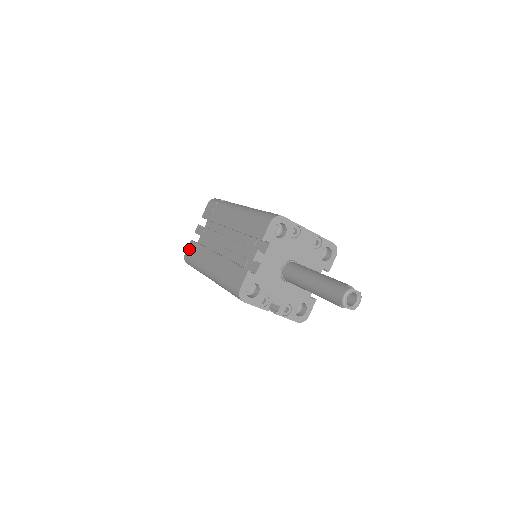
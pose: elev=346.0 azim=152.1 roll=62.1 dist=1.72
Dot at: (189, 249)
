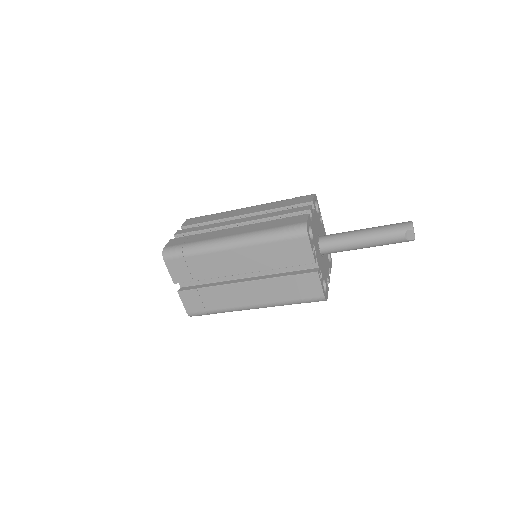
Dot at: (172, 242)
